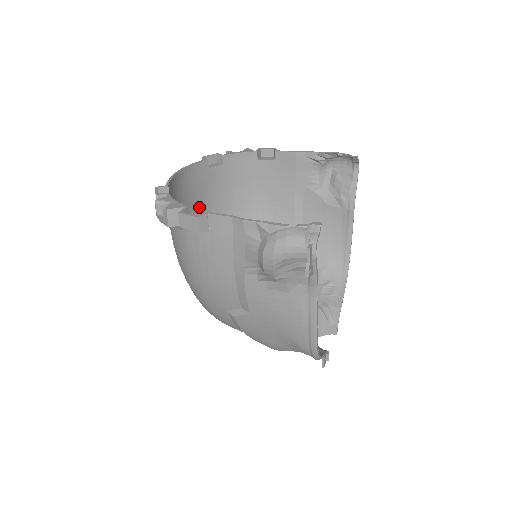
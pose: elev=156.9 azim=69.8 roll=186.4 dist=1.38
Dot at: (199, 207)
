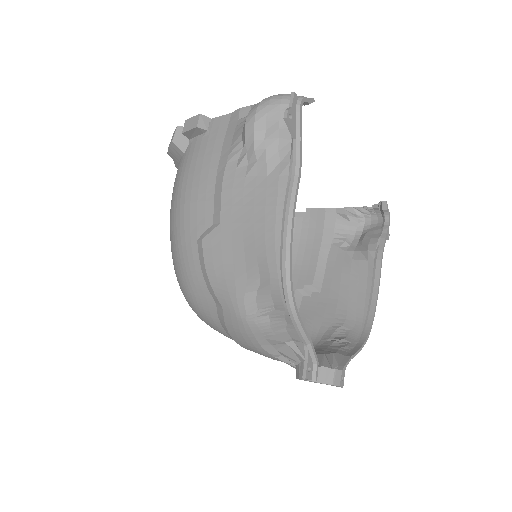
Dot at: occluded
